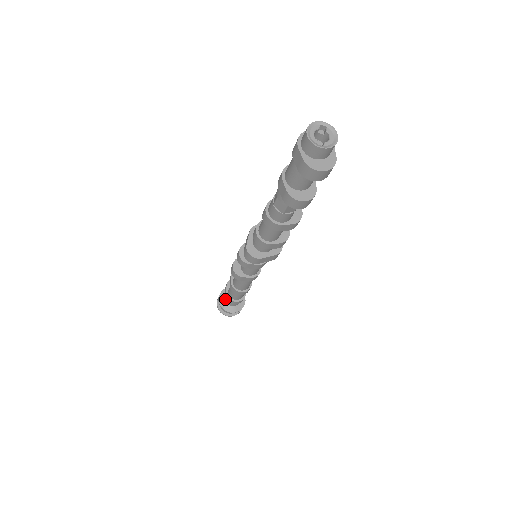
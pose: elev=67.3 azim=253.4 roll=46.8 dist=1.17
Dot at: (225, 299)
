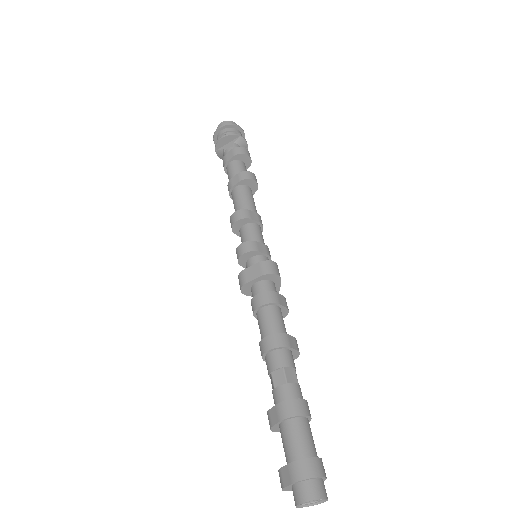
Dot at: (226, 144)
